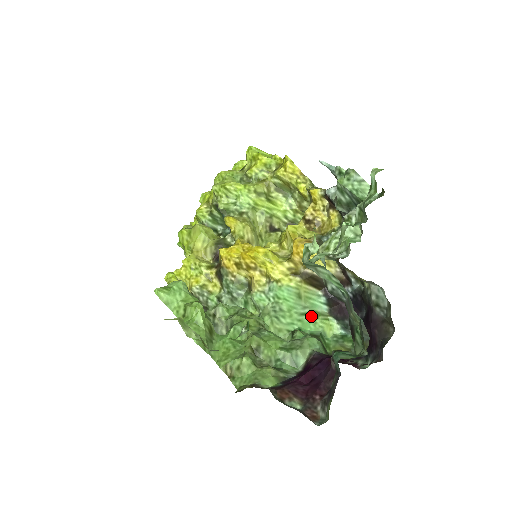
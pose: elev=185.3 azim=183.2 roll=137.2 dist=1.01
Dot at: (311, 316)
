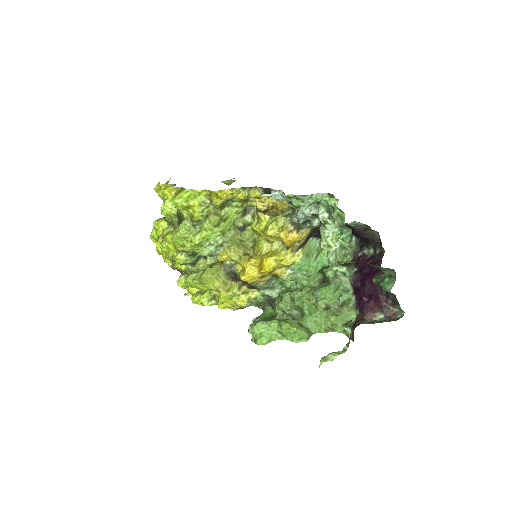
Dot at: (319, 254)
